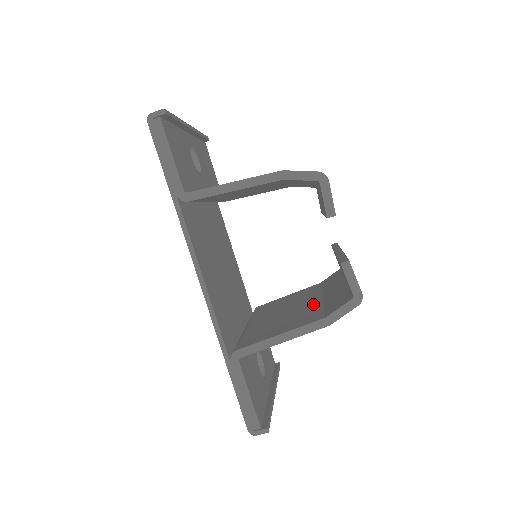
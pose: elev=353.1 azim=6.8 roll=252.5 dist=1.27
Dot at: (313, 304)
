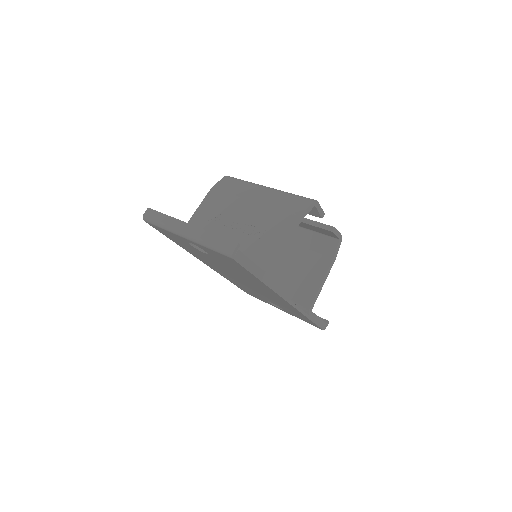
Dot at: (296, 252)
